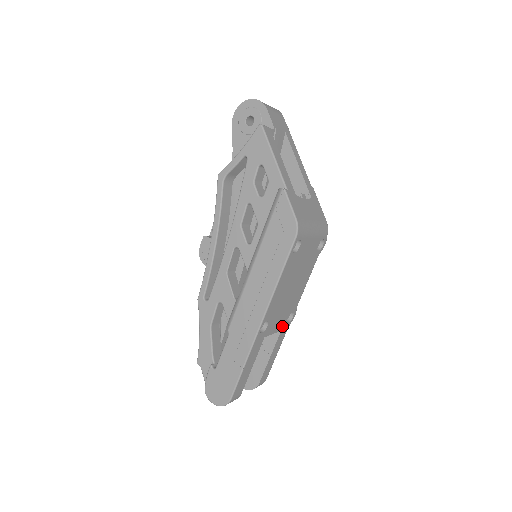
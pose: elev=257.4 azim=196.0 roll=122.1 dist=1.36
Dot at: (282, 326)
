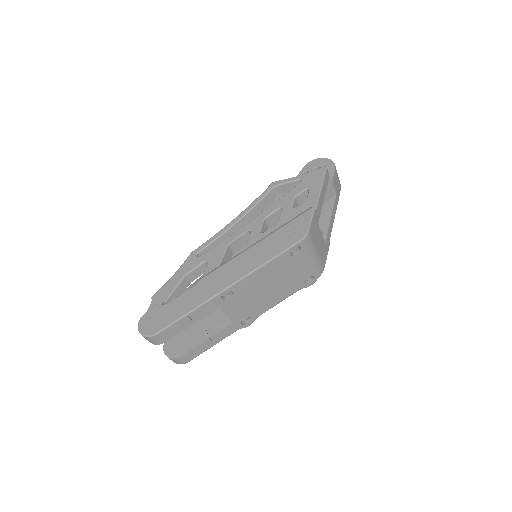
Dot at: (236, 319)
